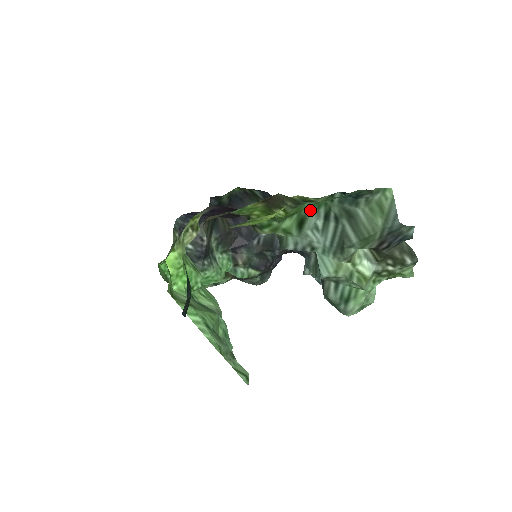
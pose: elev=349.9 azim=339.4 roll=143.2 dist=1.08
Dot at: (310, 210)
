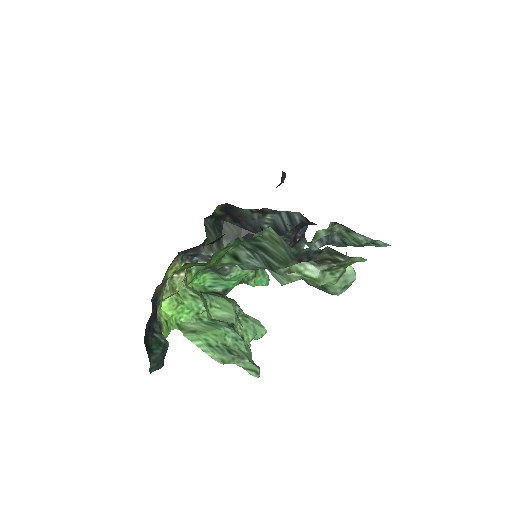
Dot at: (233, 249)
